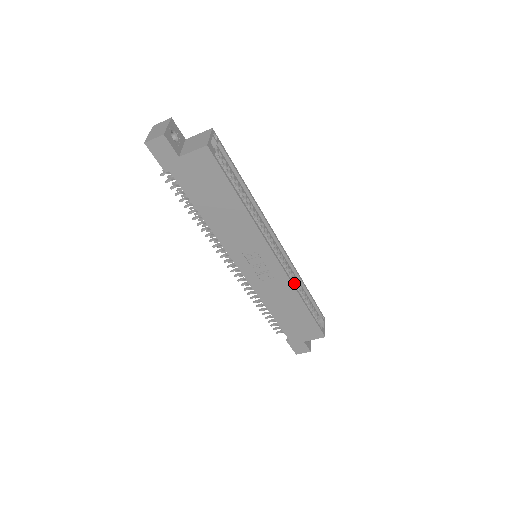
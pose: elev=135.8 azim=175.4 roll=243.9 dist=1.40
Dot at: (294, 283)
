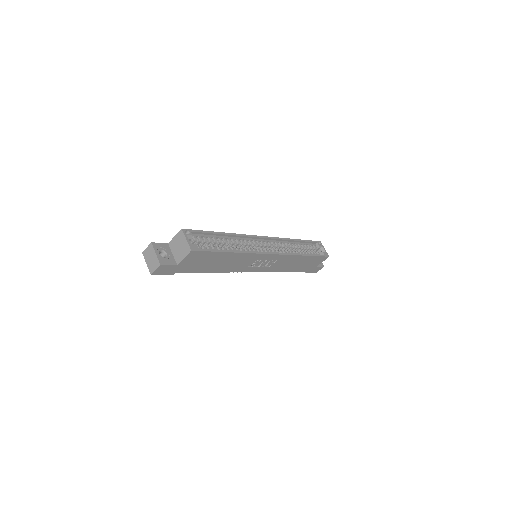
Dot at: (289, 247)
